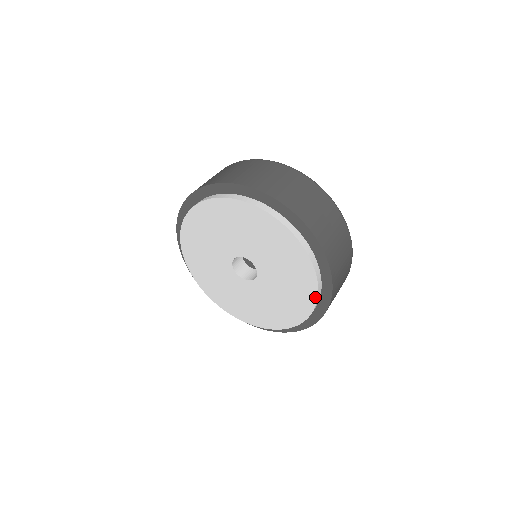
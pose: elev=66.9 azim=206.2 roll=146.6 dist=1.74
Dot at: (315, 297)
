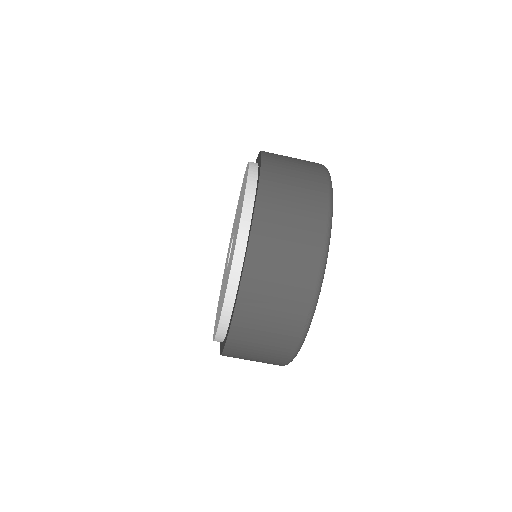
Dot at: (221, 314)
